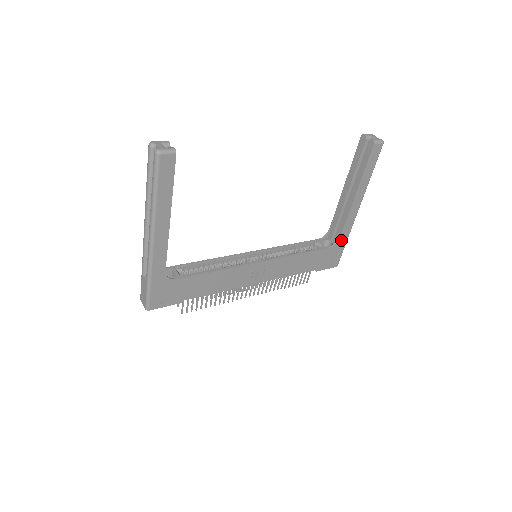
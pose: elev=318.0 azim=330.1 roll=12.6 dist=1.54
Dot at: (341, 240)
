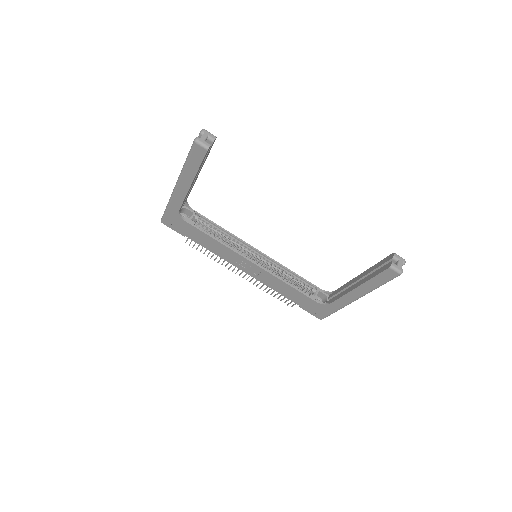
Dot at: (331, 306)
